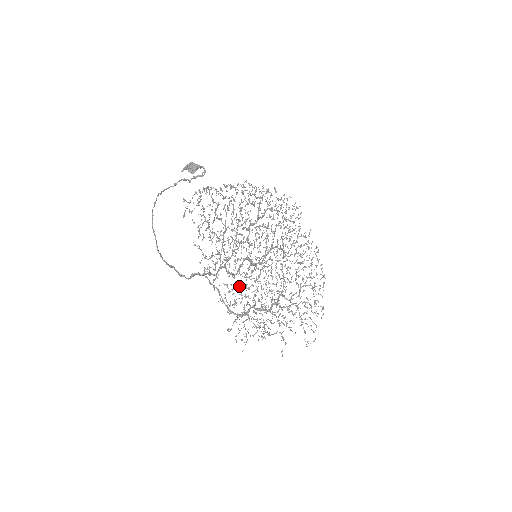
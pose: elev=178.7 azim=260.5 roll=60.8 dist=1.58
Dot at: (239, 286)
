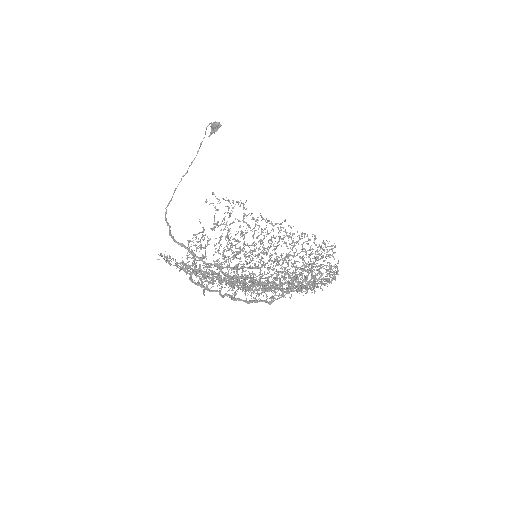
Dot at: occluded
